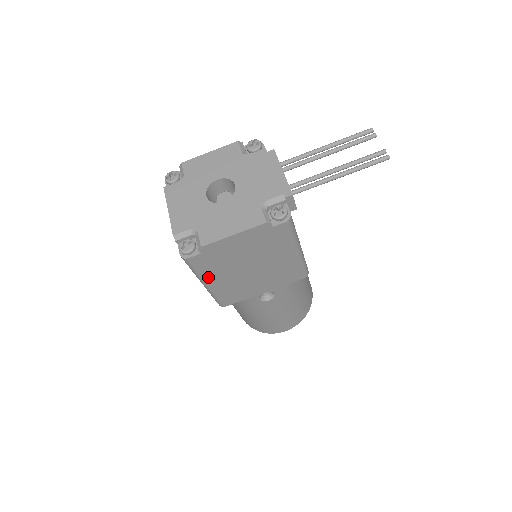
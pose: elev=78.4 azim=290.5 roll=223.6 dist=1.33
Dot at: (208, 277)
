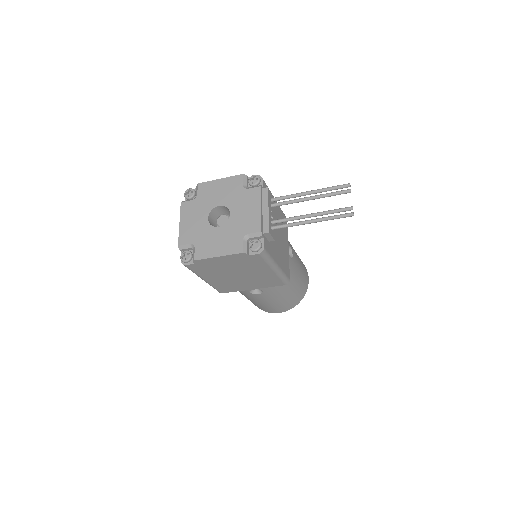
Dot at: (204, 276)
